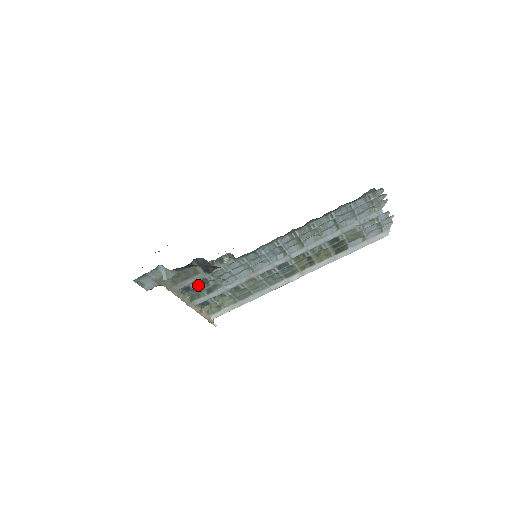
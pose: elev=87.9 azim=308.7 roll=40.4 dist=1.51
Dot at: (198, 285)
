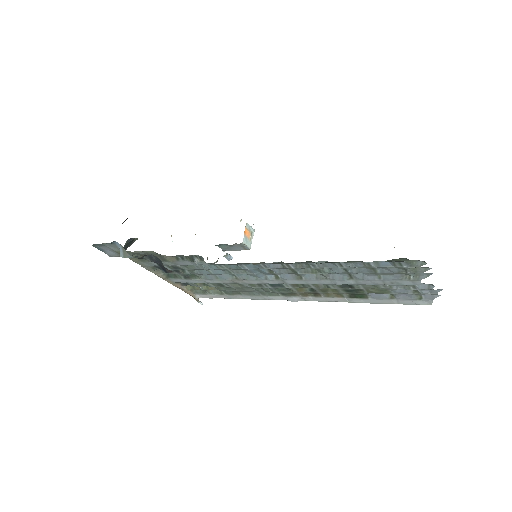
Dot at: (171, 268)
